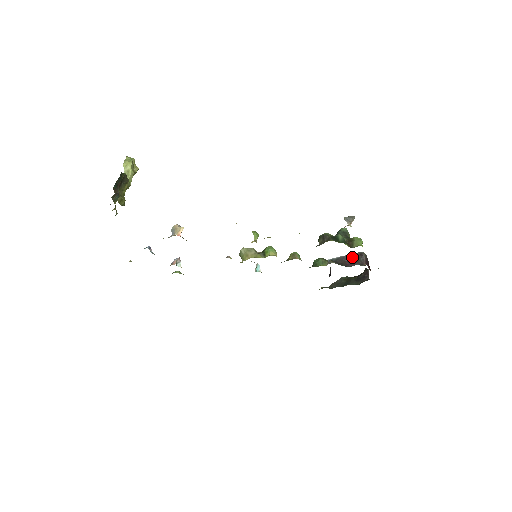
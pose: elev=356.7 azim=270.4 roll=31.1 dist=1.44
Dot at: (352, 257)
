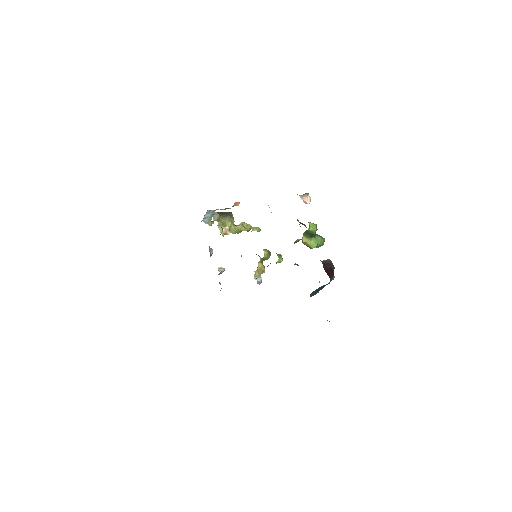
Dot at: occluded
